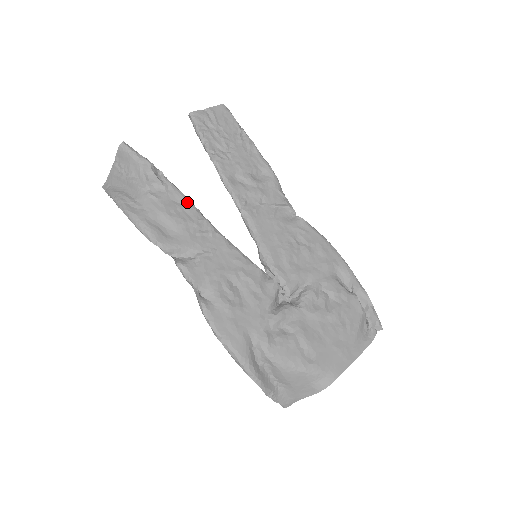
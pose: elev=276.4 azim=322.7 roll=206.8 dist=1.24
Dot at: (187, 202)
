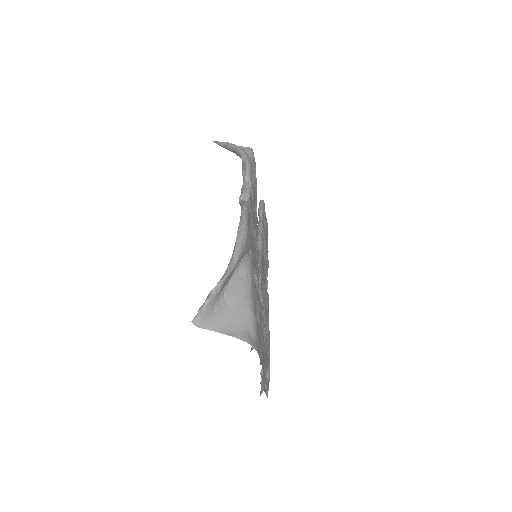
Dot at: occluded
